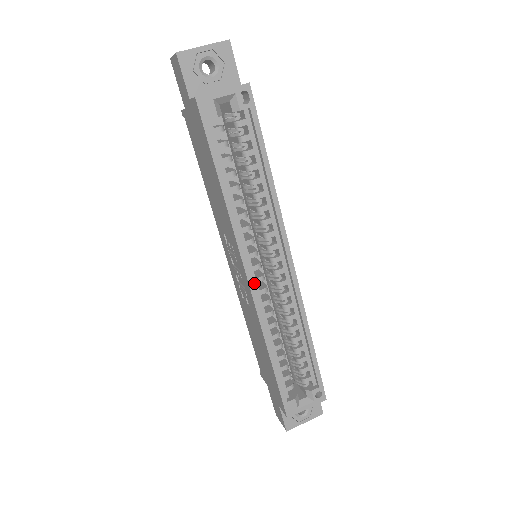
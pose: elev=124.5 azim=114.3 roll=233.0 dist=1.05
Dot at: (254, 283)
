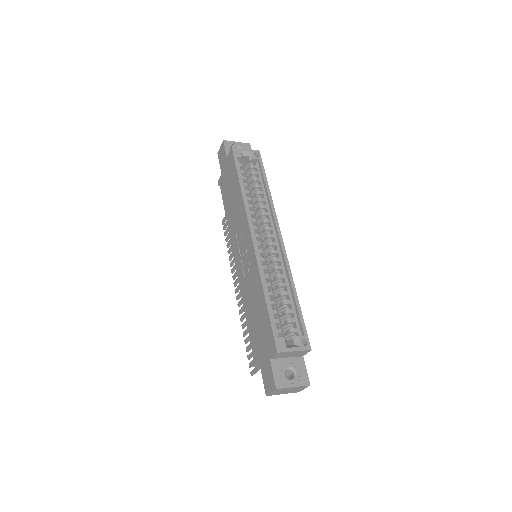
Dot at: (255, 244)
